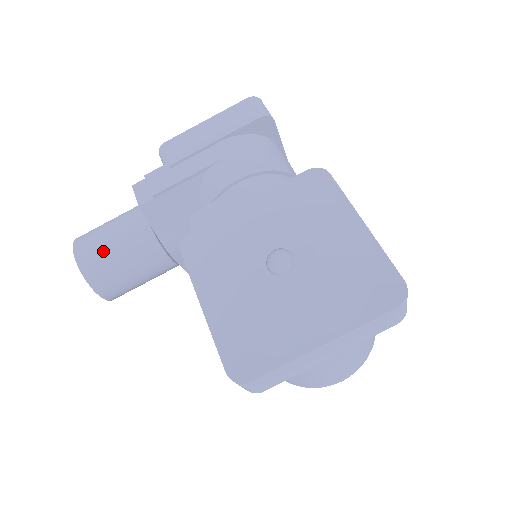
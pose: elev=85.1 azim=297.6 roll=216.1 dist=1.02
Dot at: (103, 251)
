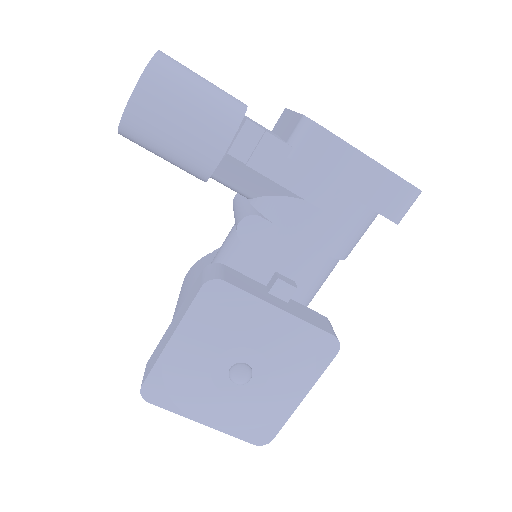
Dot at: (159, 131)
